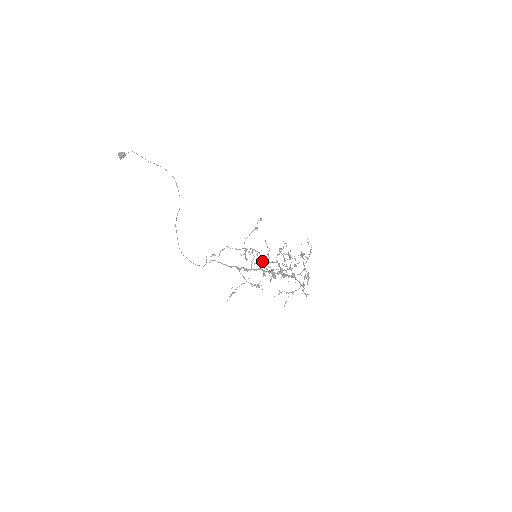
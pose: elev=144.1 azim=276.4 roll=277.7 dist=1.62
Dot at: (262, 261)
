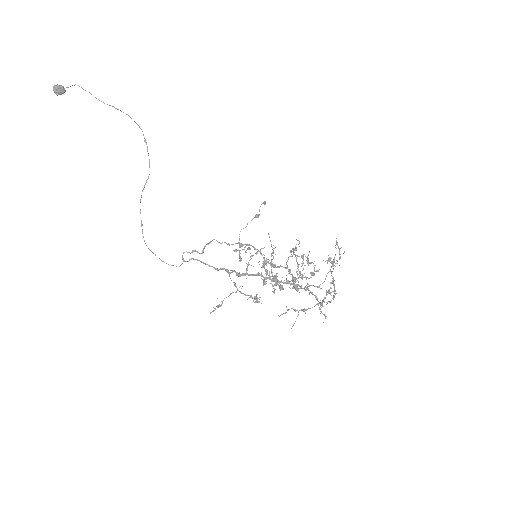
Dot at: (264, 264)
